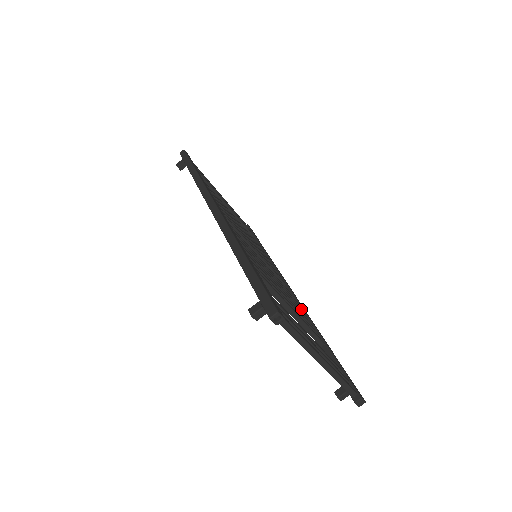
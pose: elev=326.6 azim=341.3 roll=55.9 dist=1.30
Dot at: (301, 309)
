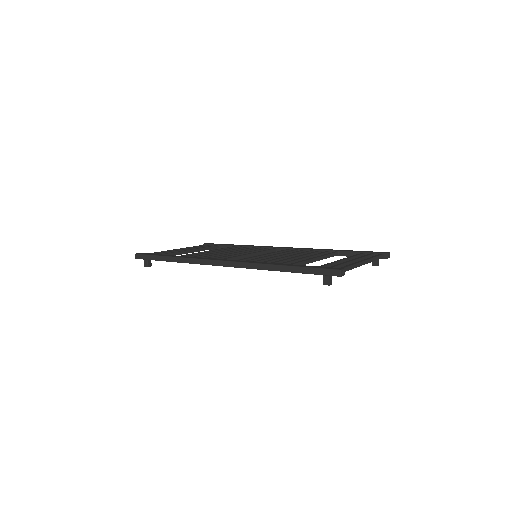
Dot at: (304, 250)
